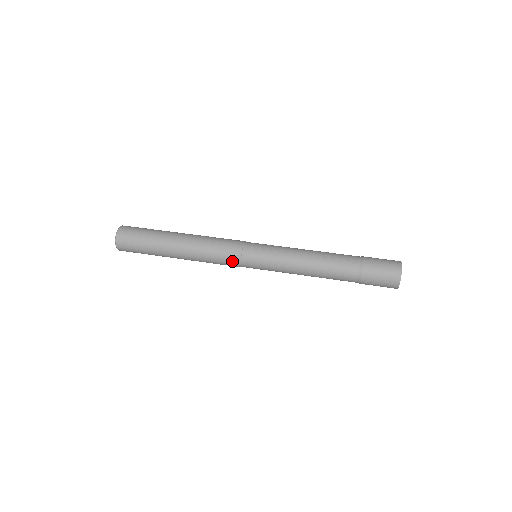
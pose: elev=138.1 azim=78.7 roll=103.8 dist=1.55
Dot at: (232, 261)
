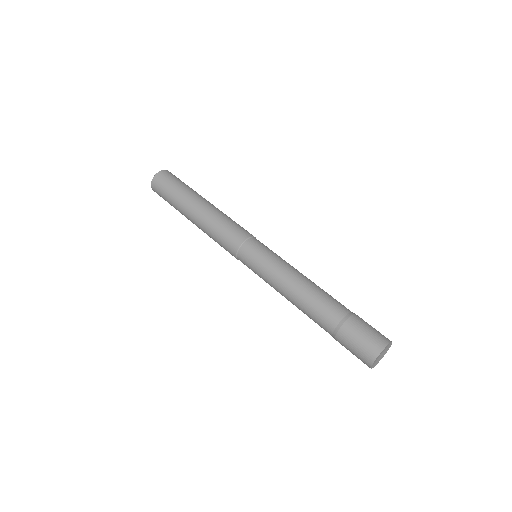
Dot at: occluded
